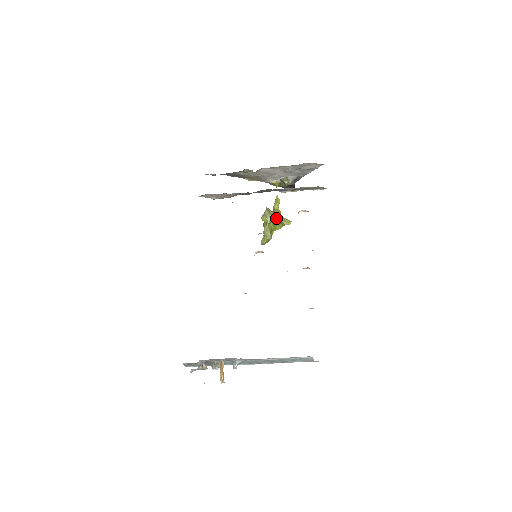
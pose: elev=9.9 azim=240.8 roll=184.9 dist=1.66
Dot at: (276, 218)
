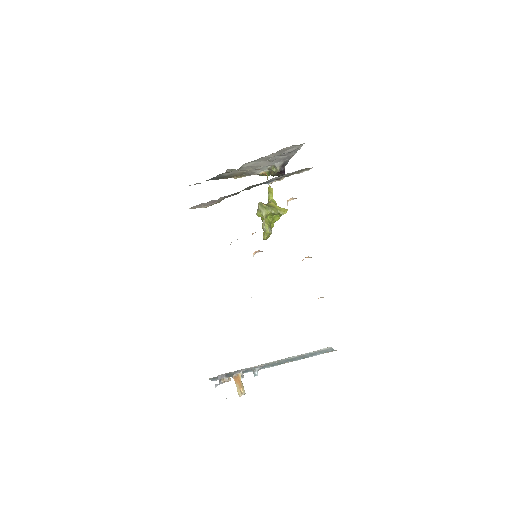
Dot at: (271, 210)
